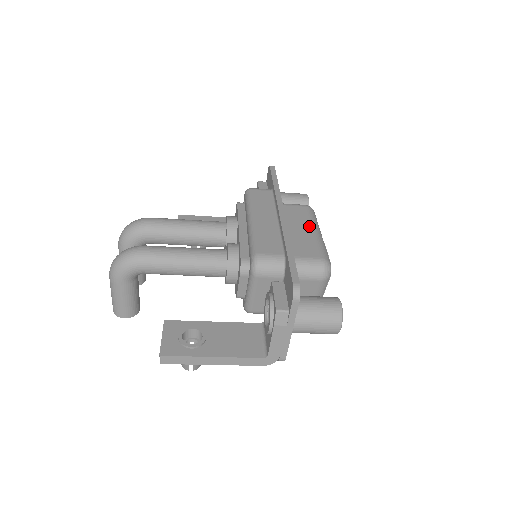
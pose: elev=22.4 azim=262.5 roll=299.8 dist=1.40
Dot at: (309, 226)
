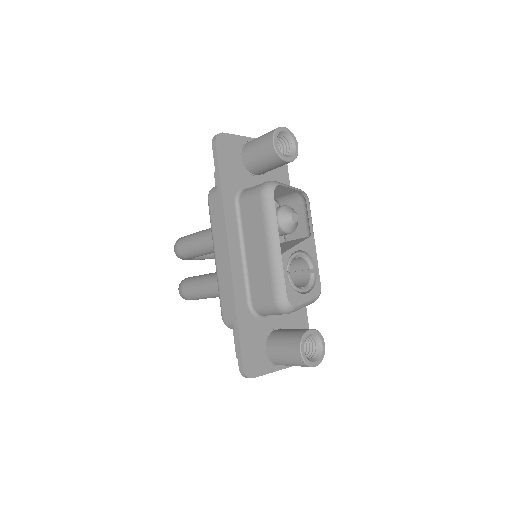
Dot at: (263, 240)
